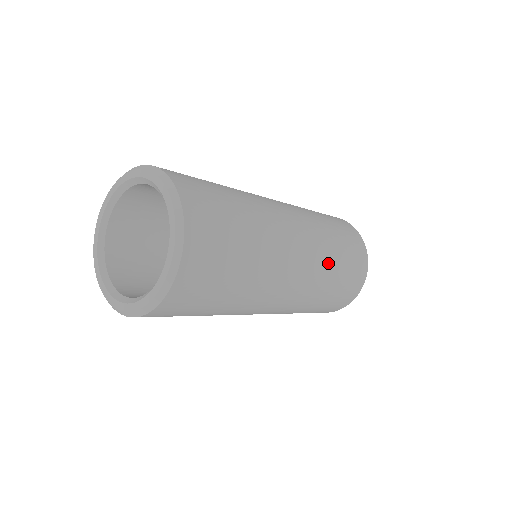
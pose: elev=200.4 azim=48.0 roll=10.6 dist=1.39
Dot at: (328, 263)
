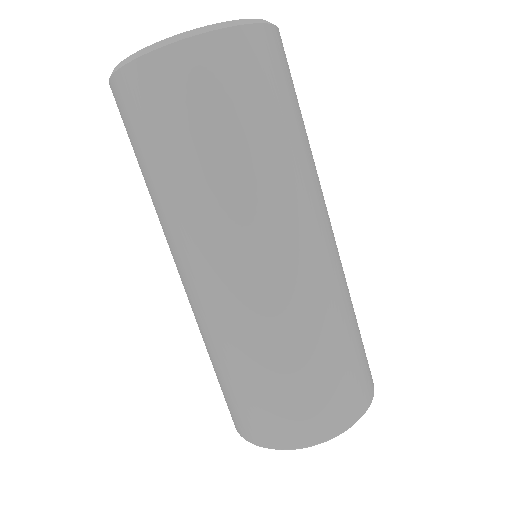
Dot at: (344, 300)
